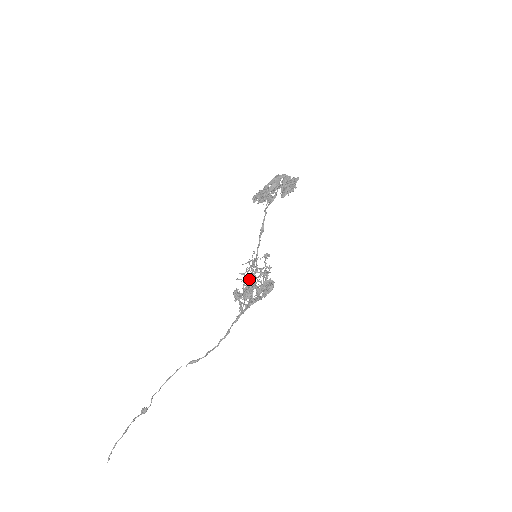
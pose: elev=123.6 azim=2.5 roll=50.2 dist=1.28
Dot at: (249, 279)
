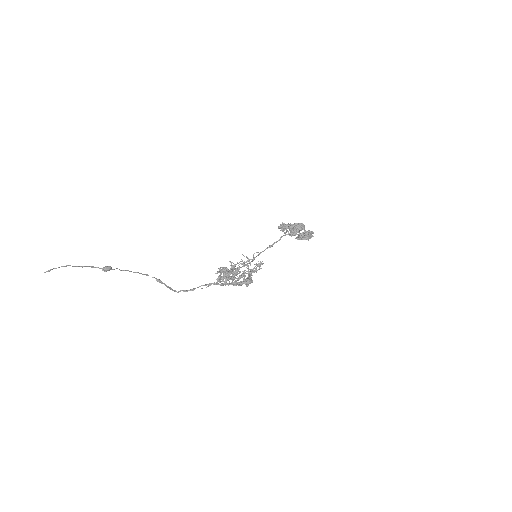
Dot at: occluded
